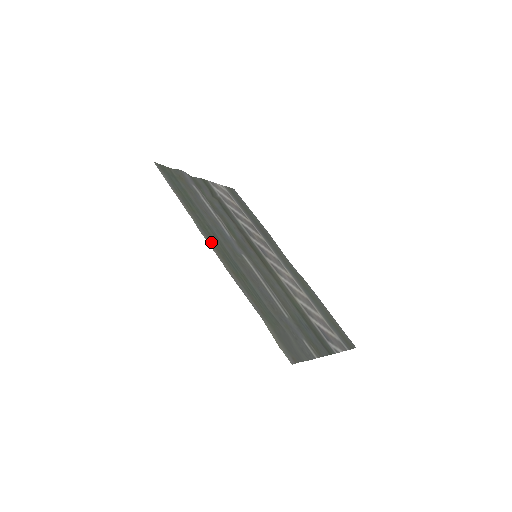
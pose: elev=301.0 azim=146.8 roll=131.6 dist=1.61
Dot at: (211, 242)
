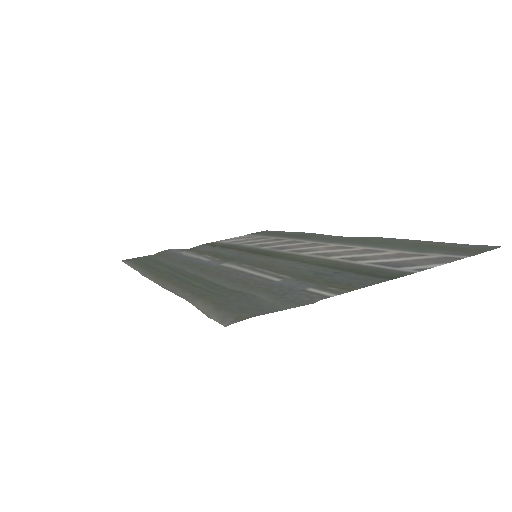
Dot at: (155, 276)
